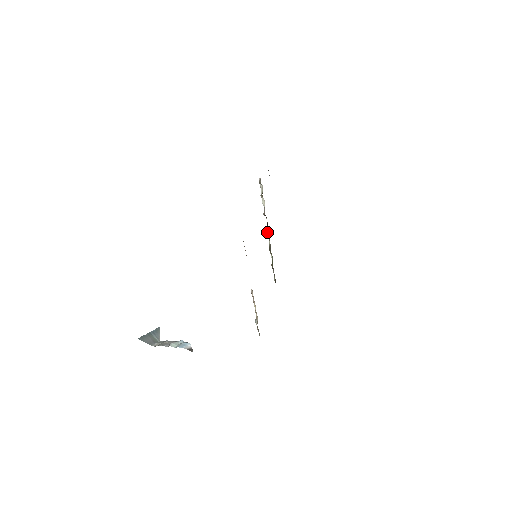
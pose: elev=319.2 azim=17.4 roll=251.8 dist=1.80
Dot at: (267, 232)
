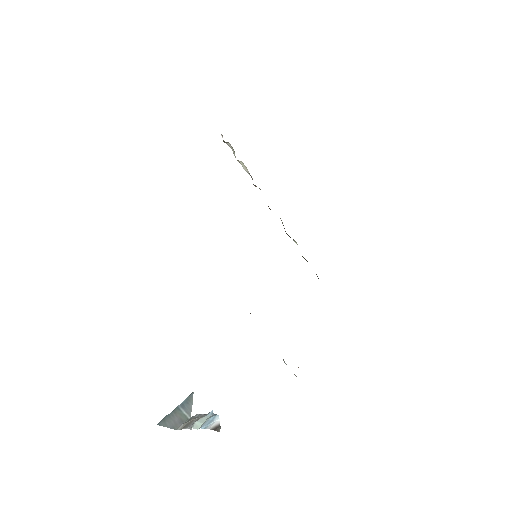
Dot at: occluded
